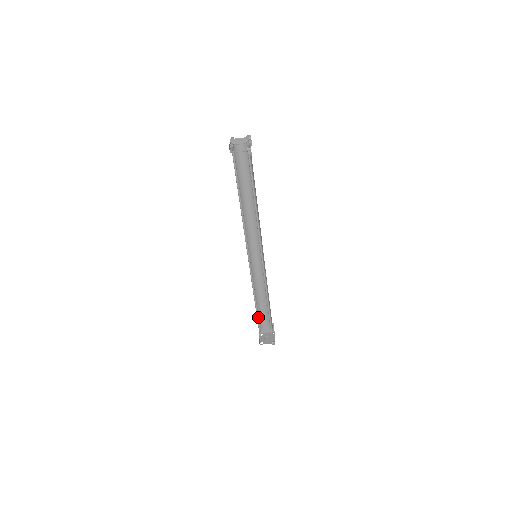
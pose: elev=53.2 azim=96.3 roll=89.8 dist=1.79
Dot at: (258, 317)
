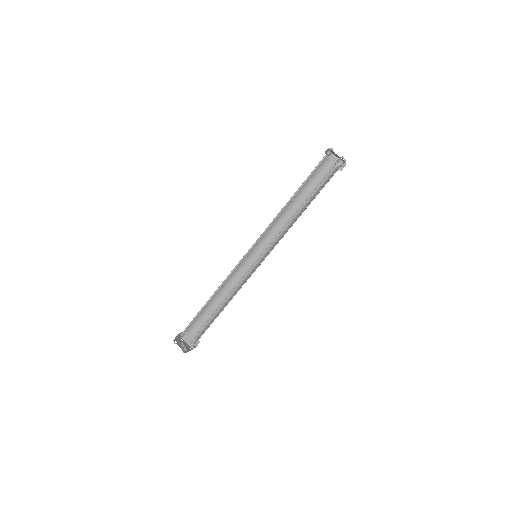
Dot at: (200, 312)
